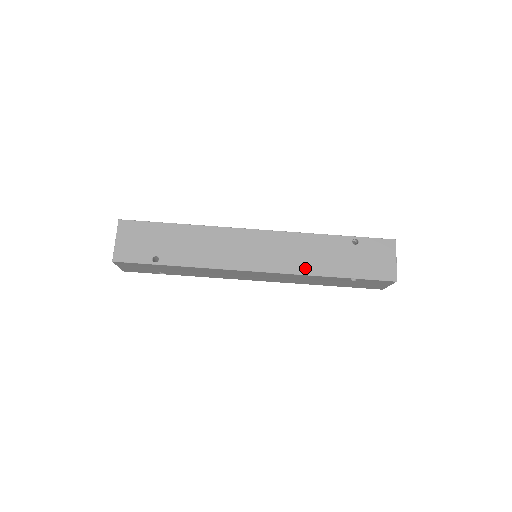
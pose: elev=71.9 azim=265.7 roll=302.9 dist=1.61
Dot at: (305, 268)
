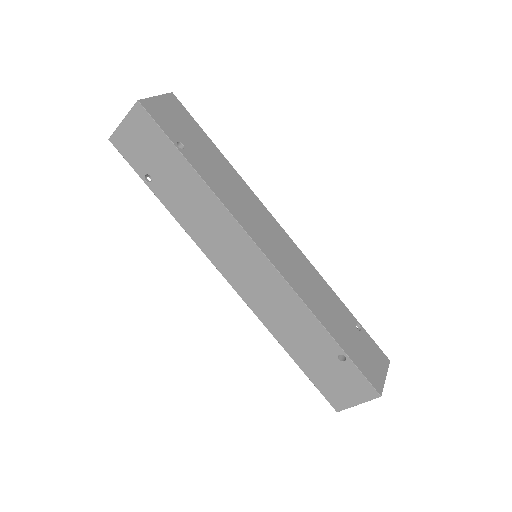
Dot at: (309, 300)
